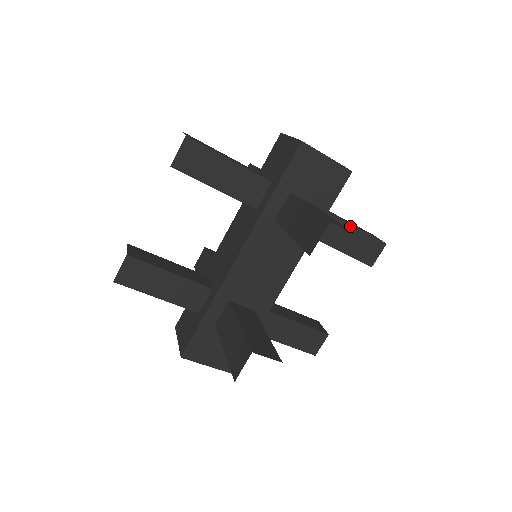
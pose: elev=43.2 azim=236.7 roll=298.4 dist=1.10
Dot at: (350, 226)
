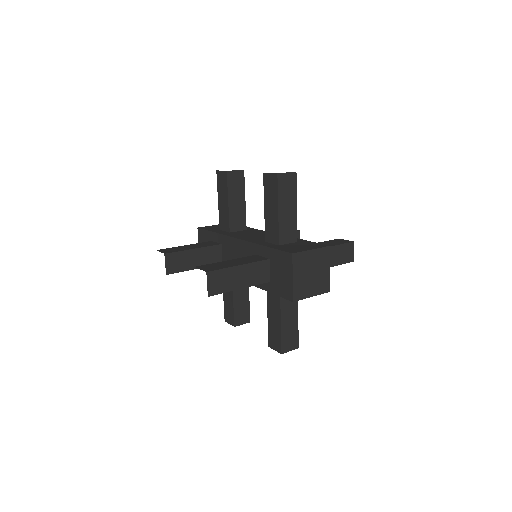
Dot at: occluded
